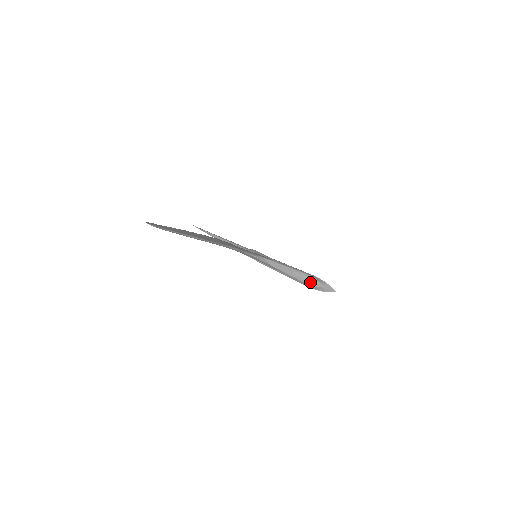
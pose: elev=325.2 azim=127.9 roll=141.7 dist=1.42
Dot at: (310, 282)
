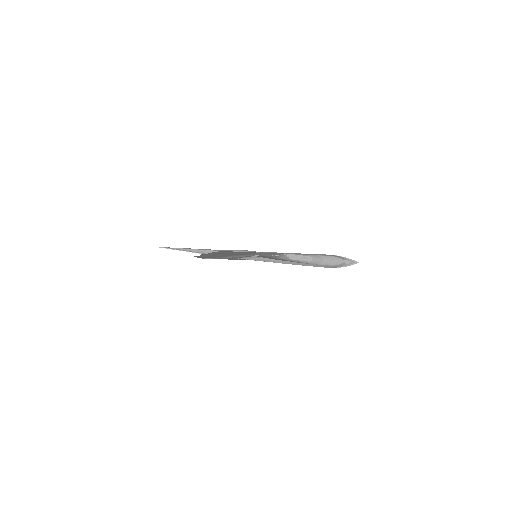
Dot at: (332, 262)
